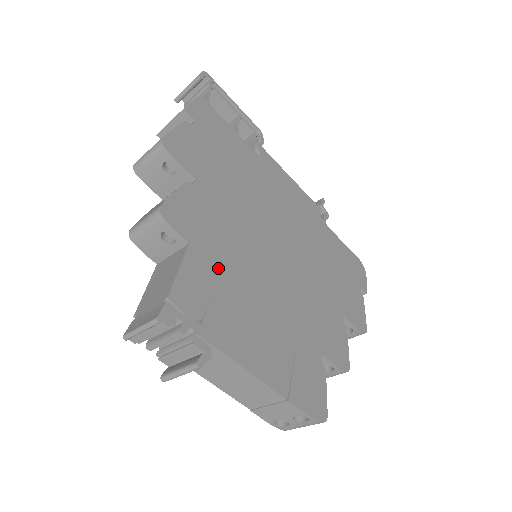
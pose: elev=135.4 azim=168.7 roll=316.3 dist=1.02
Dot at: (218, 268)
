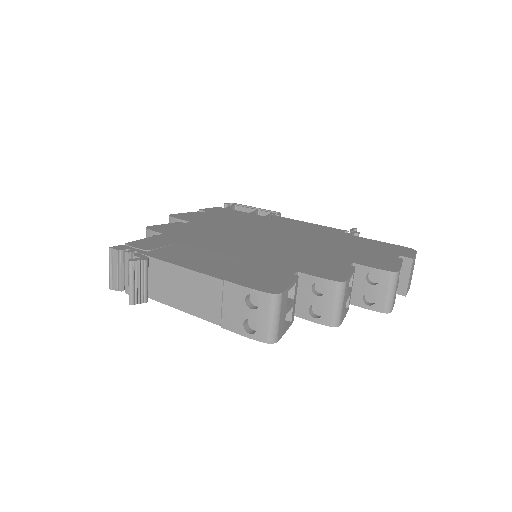
Dot at: (184, 240)
